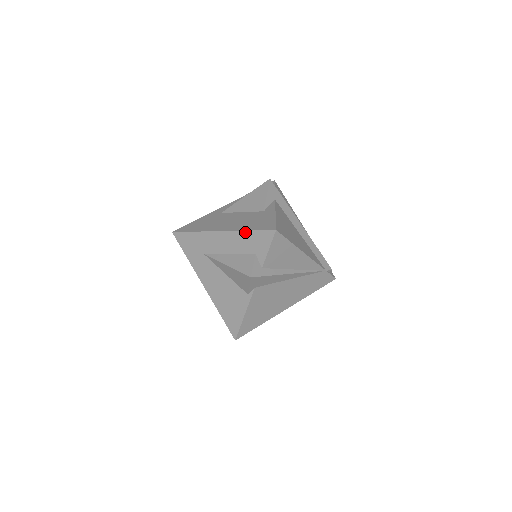
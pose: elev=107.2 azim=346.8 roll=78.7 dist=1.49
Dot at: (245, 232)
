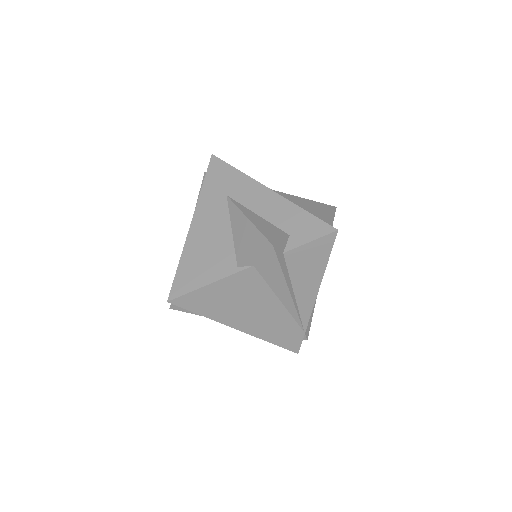
Dot at: (299, 208)
